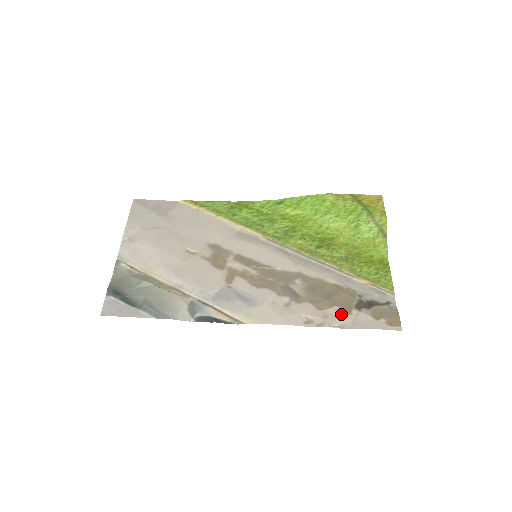
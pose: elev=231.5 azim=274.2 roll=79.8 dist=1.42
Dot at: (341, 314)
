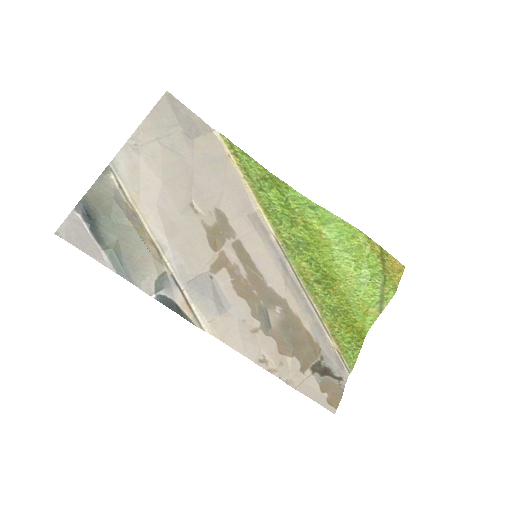
Dot at: (296, 369)
